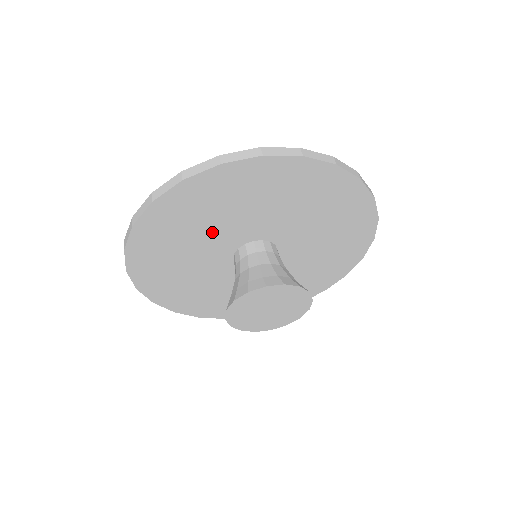
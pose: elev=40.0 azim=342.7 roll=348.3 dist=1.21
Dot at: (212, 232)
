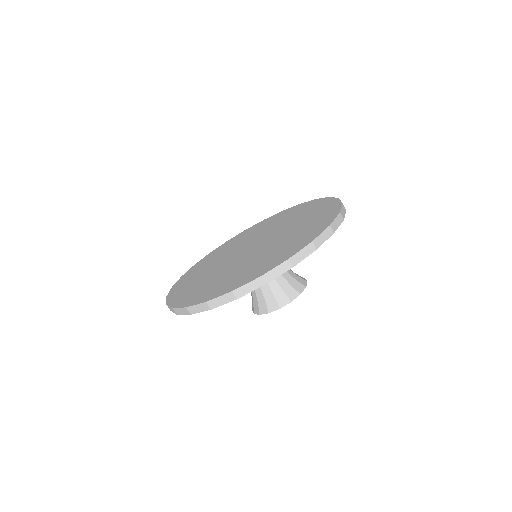
Dot at: occluded
